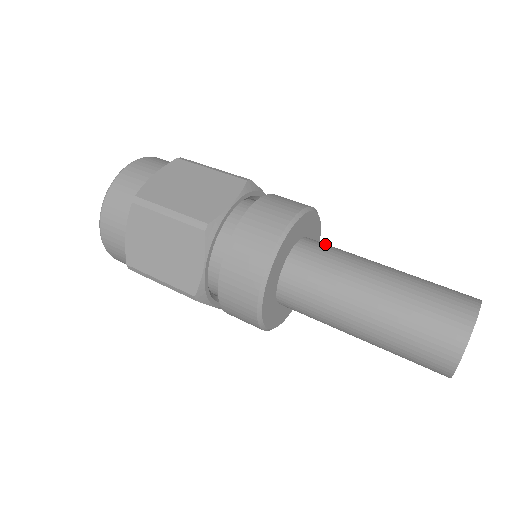
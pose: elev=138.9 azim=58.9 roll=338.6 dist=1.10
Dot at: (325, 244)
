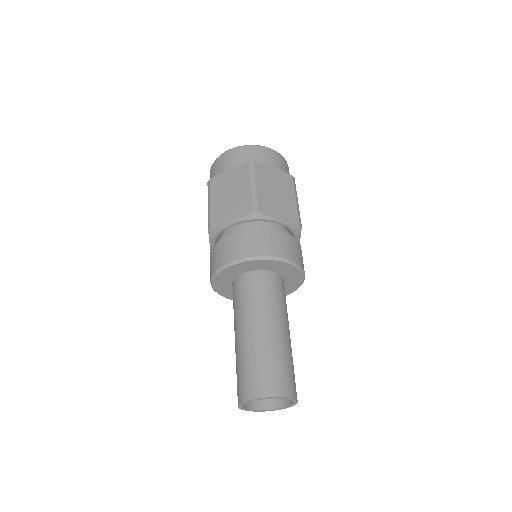
Dot at: occluded
